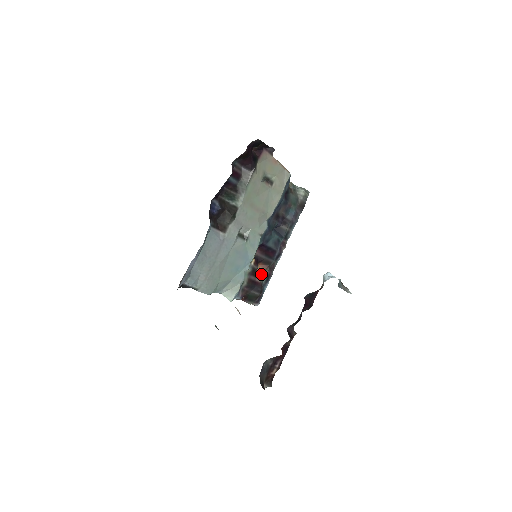
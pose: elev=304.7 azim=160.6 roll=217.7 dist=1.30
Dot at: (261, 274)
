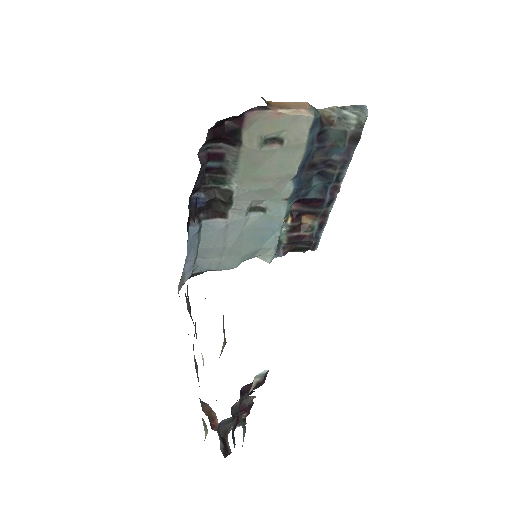
Dot at: (309, 225)
